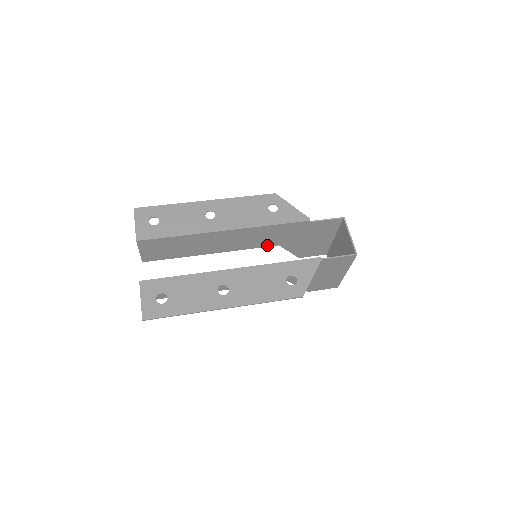
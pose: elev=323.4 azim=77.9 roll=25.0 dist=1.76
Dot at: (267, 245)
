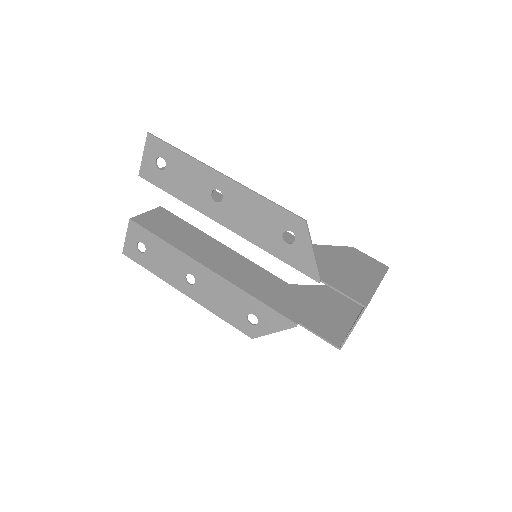
Dot at: (293, 238)
